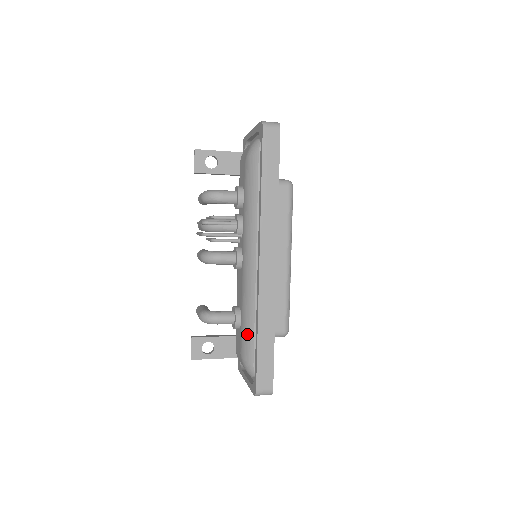
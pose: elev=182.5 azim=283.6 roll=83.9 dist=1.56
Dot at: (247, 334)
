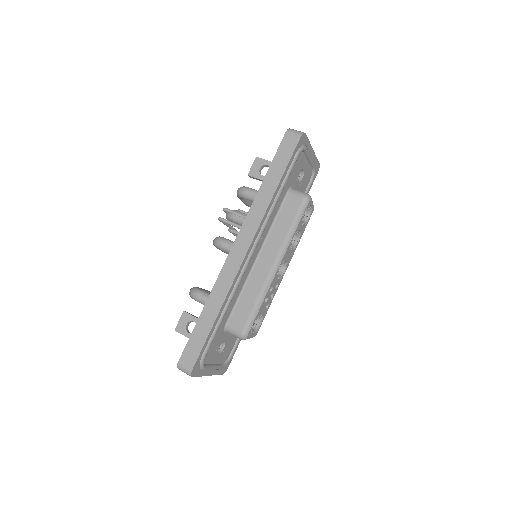
Dot at: occluded
